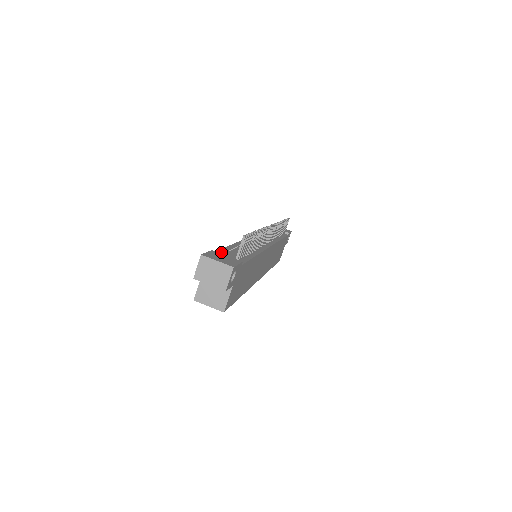
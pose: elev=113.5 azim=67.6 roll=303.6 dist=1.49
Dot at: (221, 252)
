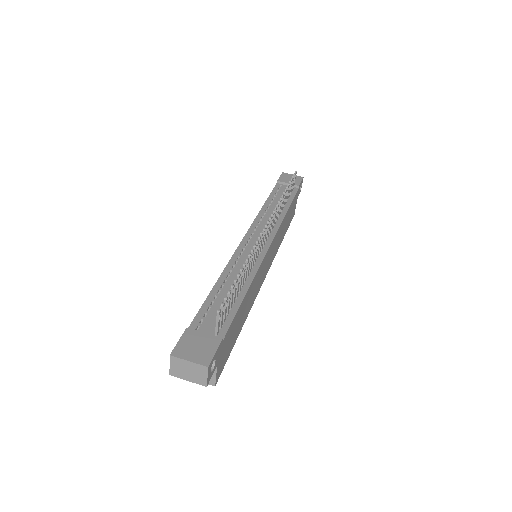
Dot at: (200, 317)
